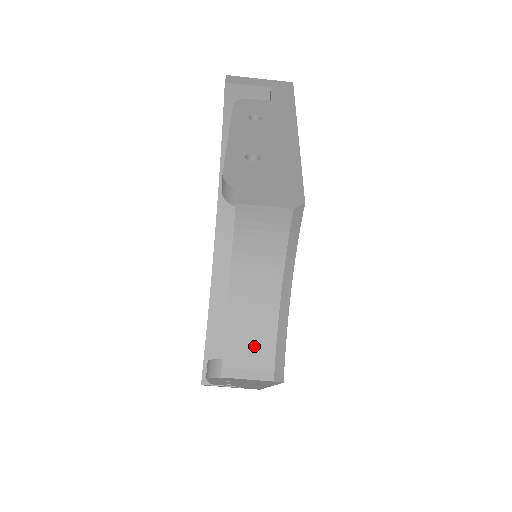
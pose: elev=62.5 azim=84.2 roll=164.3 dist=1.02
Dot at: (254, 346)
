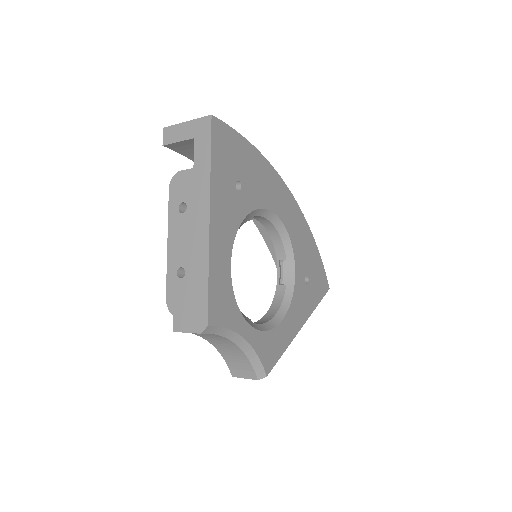
Dot at: (240, 364)
